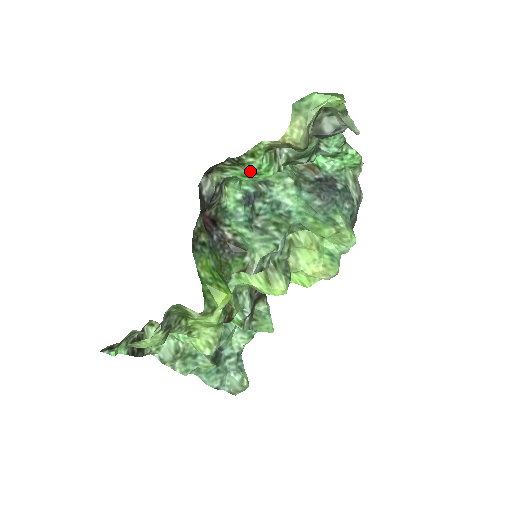
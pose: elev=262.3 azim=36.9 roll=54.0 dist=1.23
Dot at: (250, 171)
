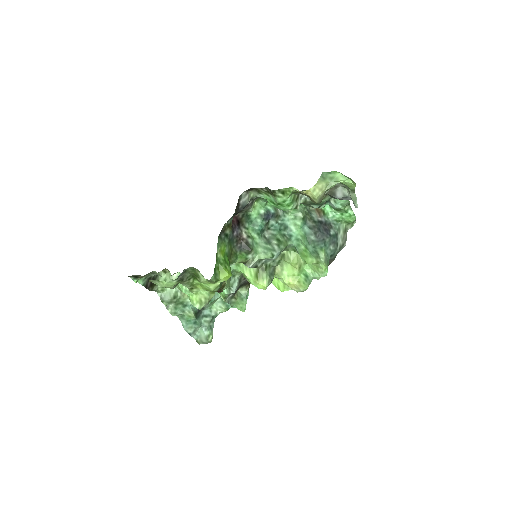
Dot at: (277, 201)
